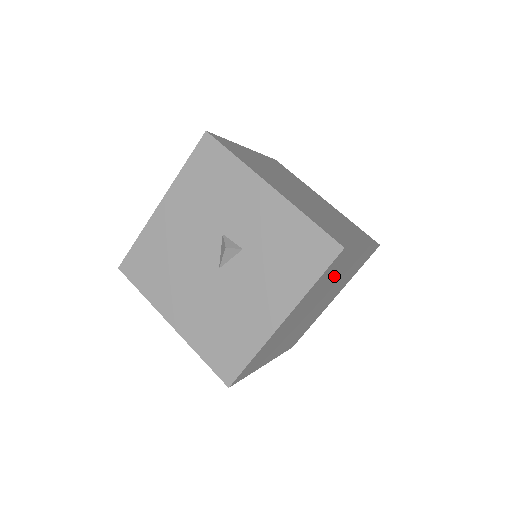
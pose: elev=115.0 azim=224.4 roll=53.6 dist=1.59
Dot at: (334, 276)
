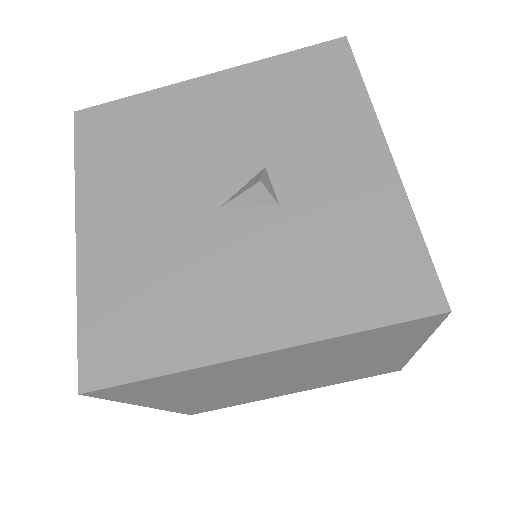
Dot at: (360, 353)
